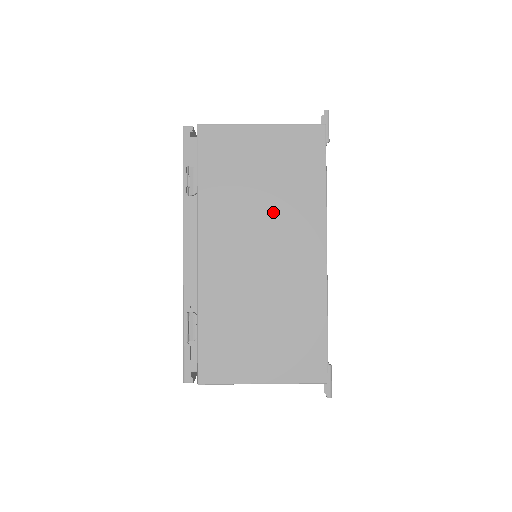
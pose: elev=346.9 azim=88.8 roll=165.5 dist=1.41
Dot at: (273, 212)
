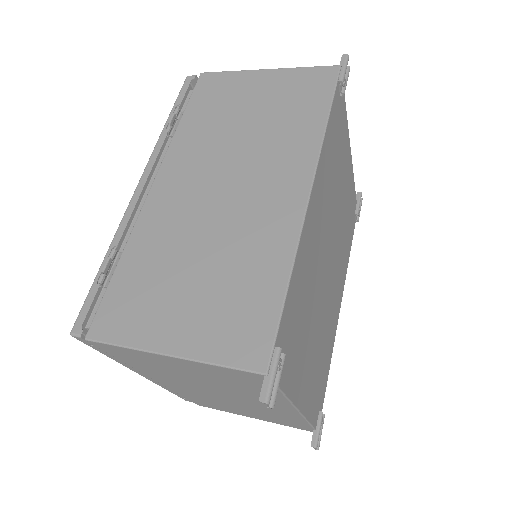
Dot at: (253, 146)
